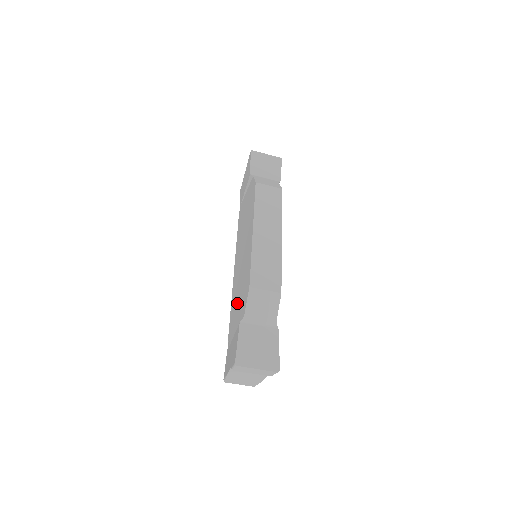
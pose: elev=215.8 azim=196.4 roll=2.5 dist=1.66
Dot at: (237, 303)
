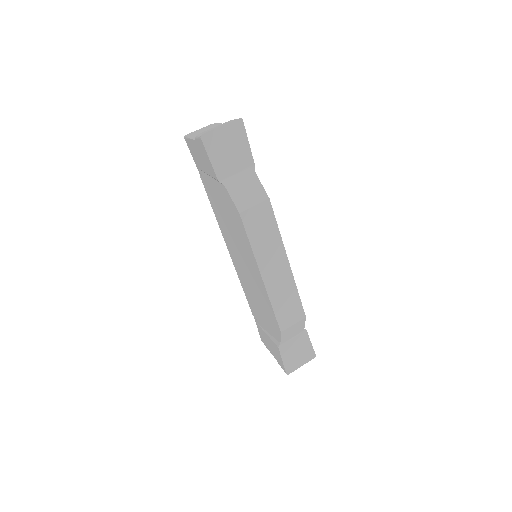
Dot at: (258, 308)
